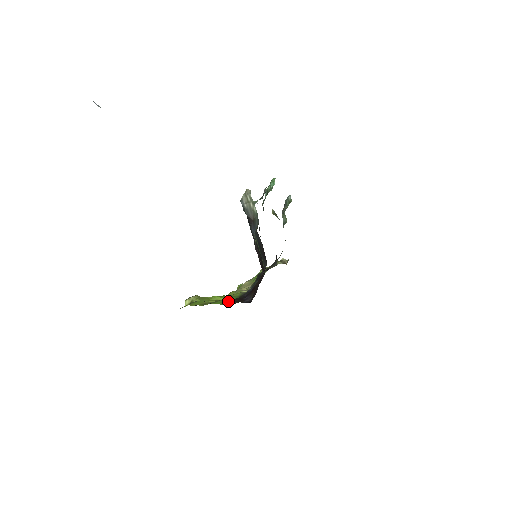
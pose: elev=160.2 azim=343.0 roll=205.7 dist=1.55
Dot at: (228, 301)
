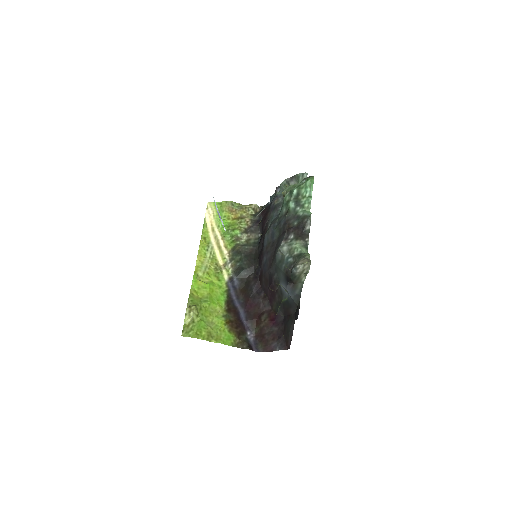
Dot at: (233, 335)
